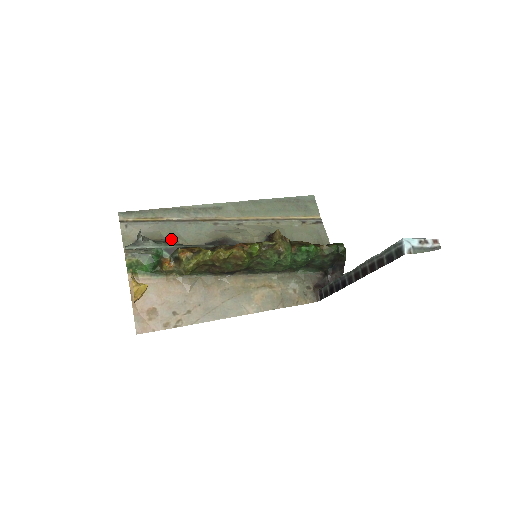
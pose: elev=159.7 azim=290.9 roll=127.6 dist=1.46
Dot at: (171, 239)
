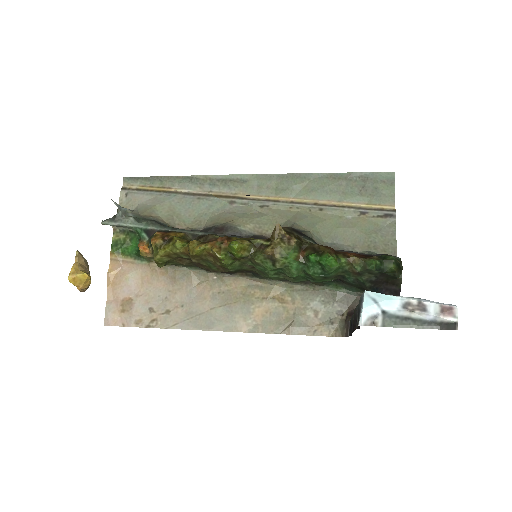
Dot at: (165, 217)
